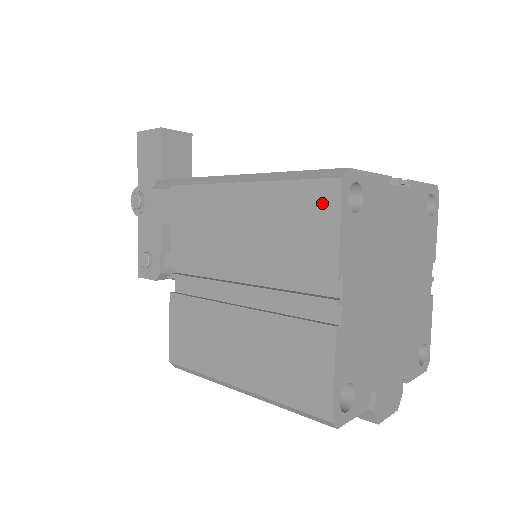
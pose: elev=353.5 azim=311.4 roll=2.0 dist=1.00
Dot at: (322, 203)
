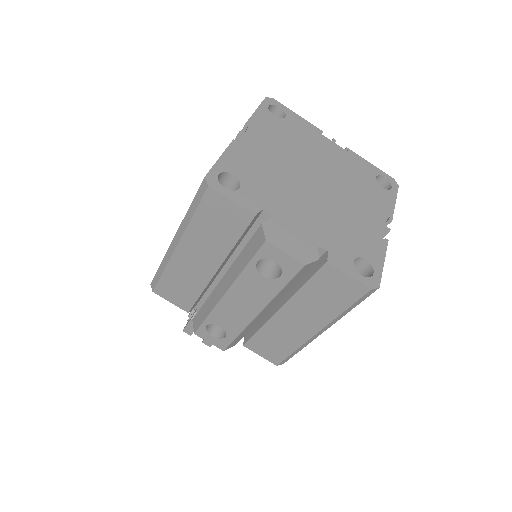
Dot at: occluded
